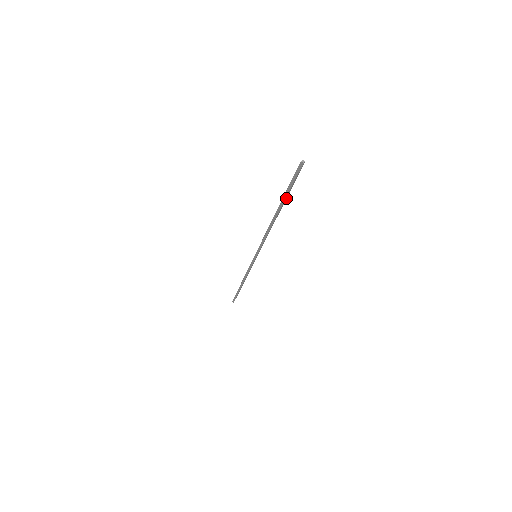
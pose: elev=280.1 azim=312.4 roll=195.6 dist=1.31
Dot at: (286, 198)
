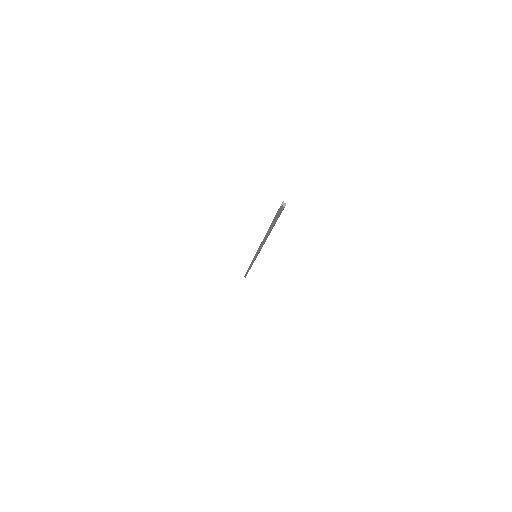
Dot at: (273, 226)
